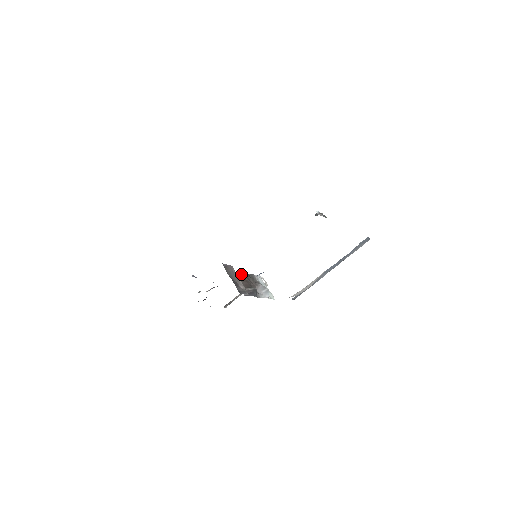
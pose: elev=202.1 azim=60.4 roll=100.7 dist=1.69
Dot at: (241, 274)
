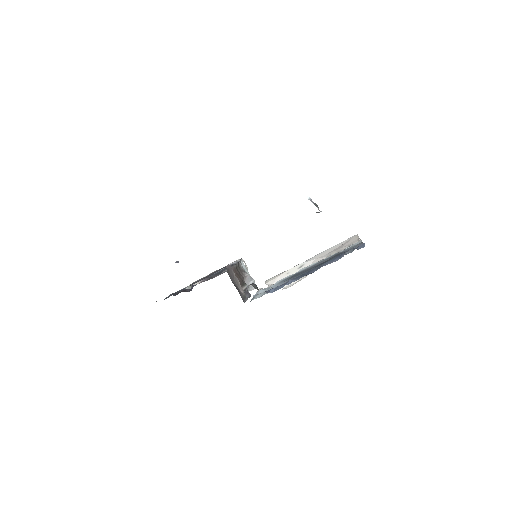
Dot at: (233, 268)
